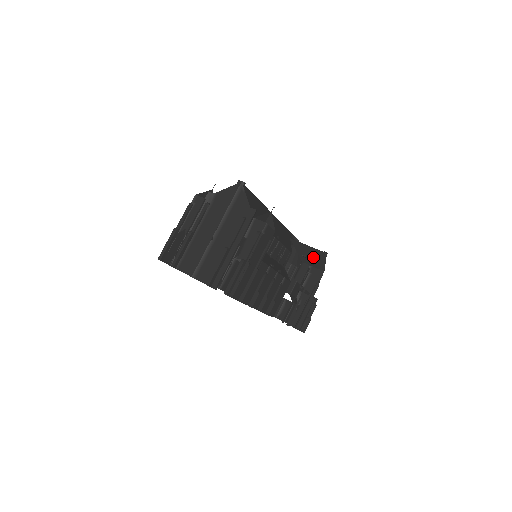
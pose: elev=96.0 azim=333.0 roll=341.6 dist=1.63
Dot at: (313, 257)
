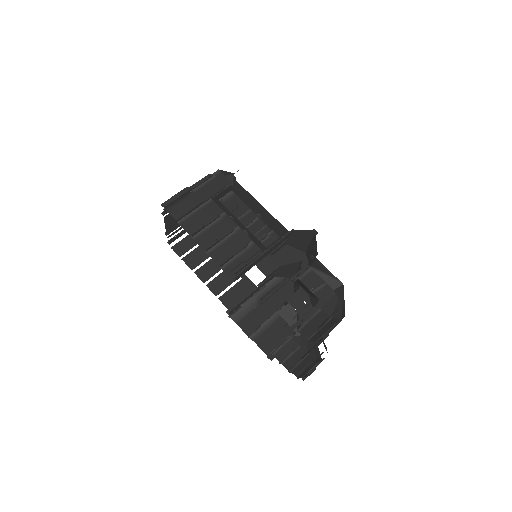
Dot at: (313, 250)
